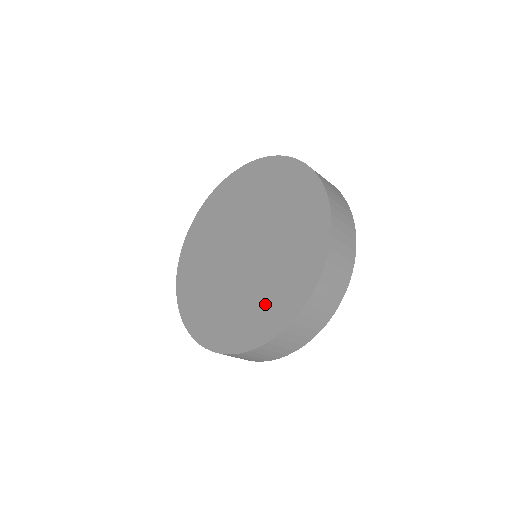
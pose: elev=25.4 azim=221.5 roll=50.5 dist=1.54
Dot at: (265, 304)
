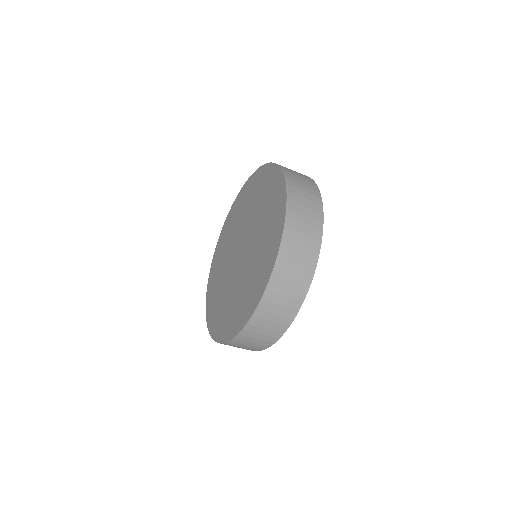
Dot at: (261, 261)
